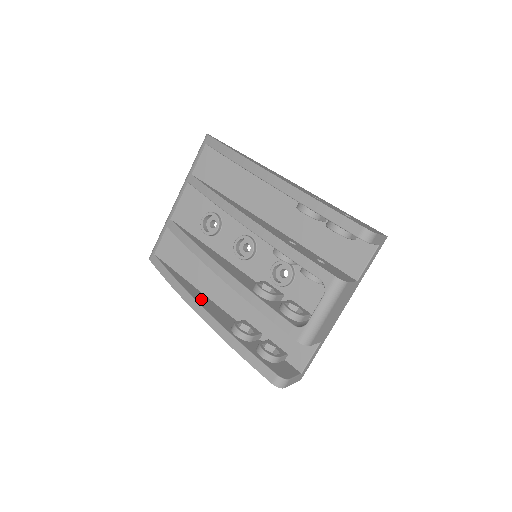
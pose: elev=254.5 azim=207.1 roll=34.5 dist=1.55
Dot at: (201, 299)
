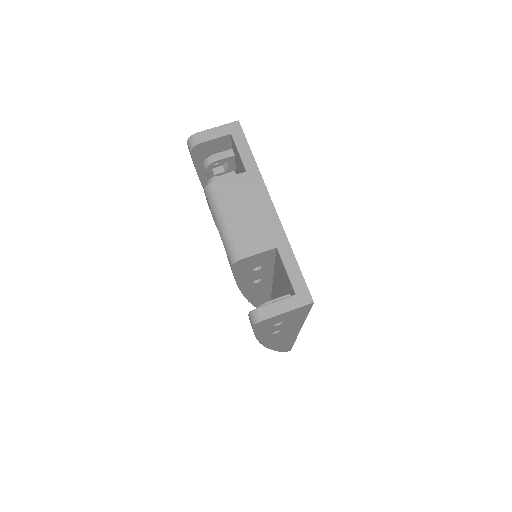
Dot at: occluded
